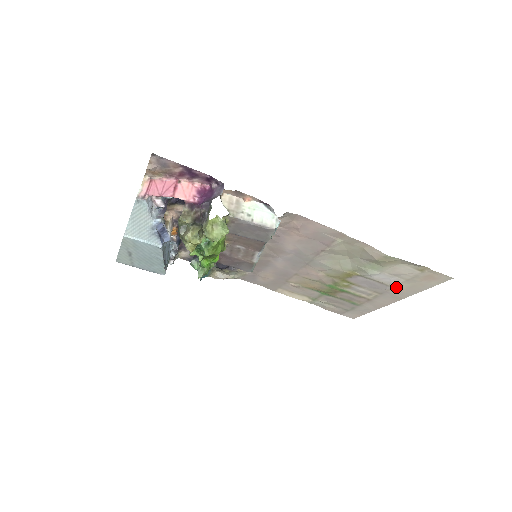
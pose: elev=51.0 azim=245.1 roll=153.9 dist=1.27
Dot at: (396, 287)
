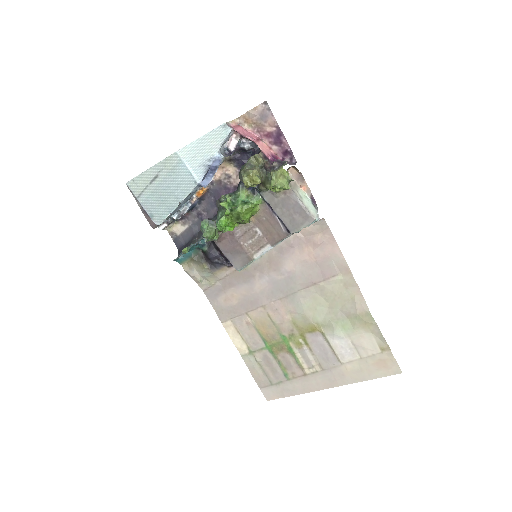
Dot at: (344, 365)
